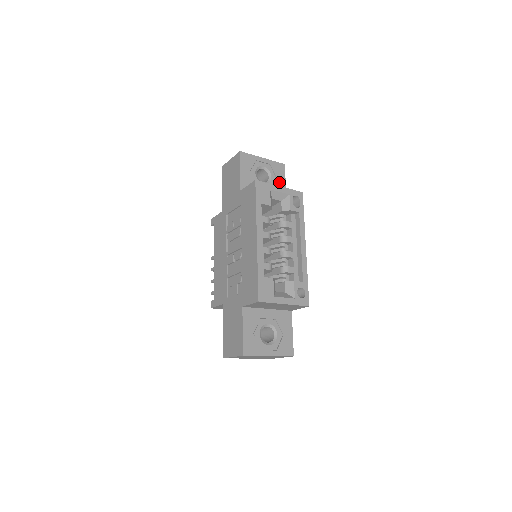
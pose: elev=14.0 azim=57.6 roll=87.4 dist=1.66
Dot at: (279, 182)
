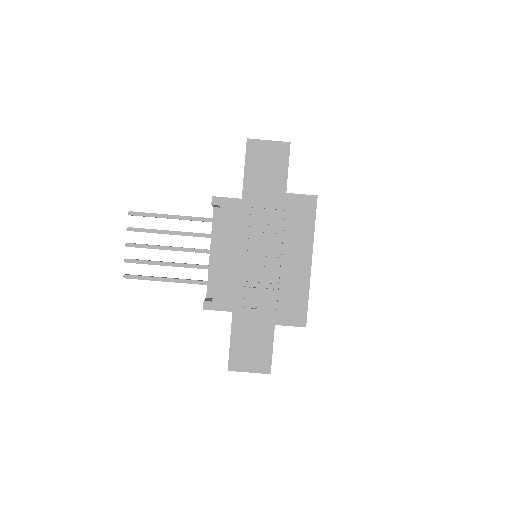
Dot at: occluded
